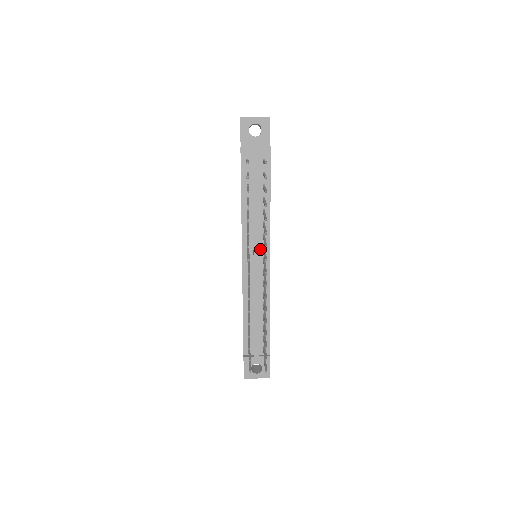
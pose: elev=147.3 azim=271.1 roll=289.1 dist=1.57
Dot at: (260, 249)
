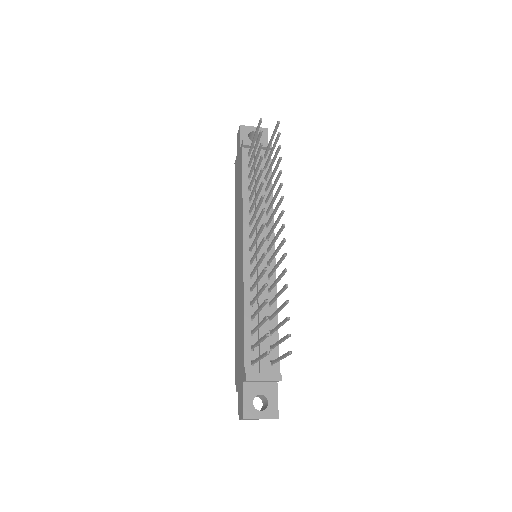
Dot at: occluded
